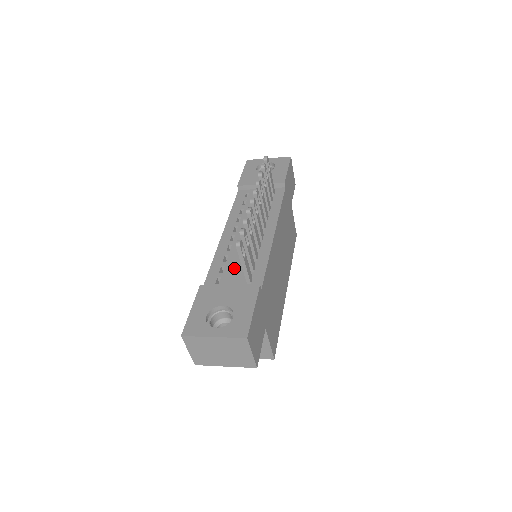
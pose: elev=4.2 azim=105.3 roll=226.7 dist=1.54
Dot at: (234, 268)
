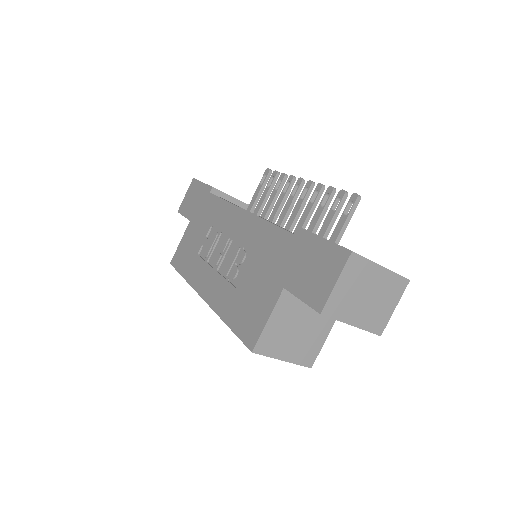
Dot at: occluded
